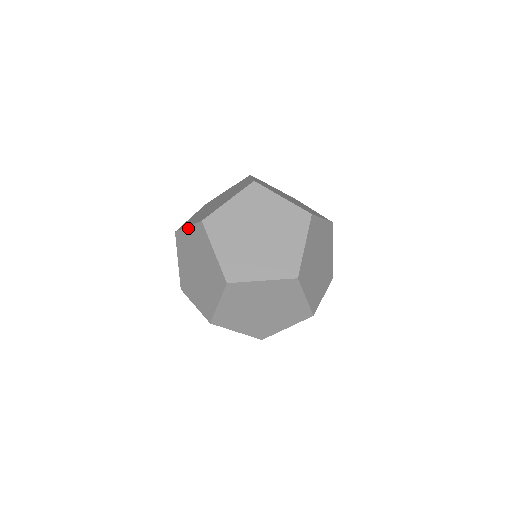
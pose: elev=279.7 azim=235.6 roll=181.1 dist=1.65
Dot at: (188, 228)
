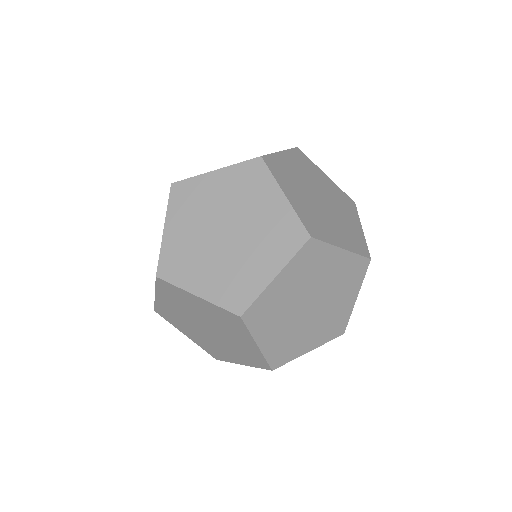
Dot at: occluded
